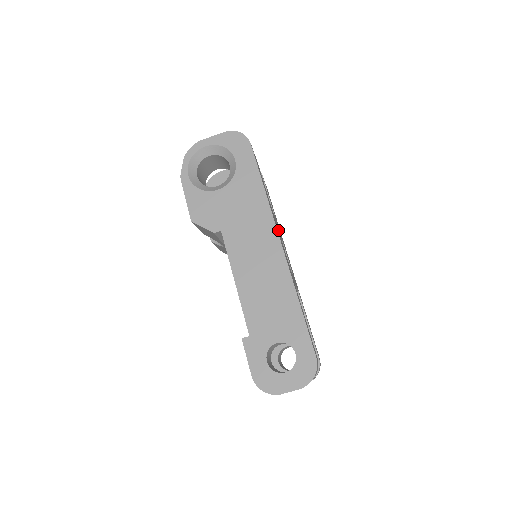
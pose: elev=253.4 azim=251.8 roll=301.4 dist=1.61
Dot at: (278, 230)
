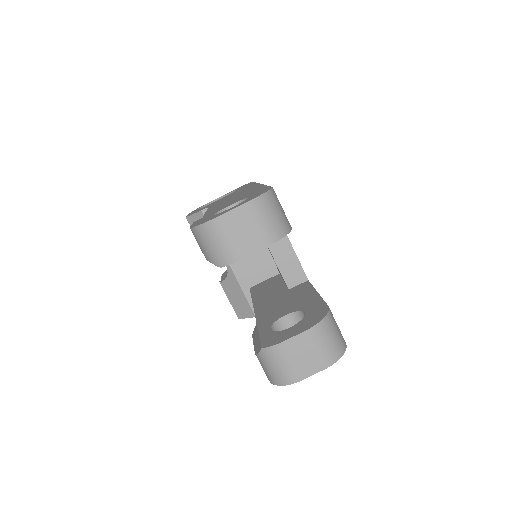
Dot at: occluded
